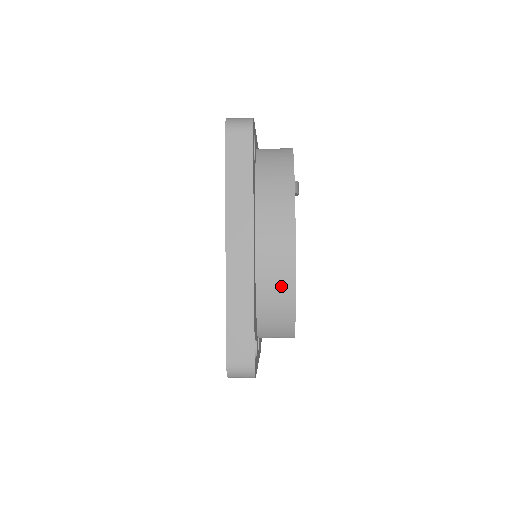
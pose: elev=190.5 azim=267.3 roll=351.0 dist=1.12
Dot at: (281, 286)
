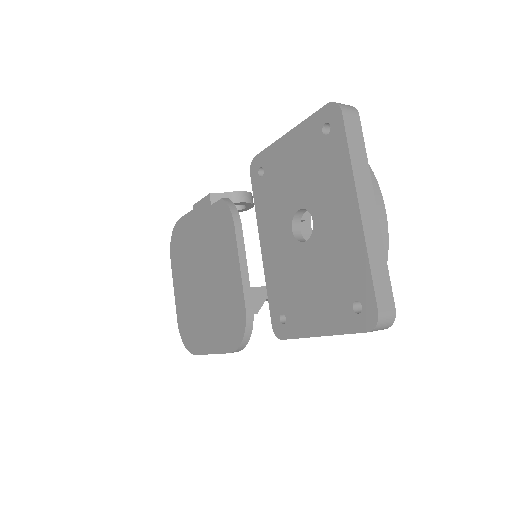
Dot at: occluded
